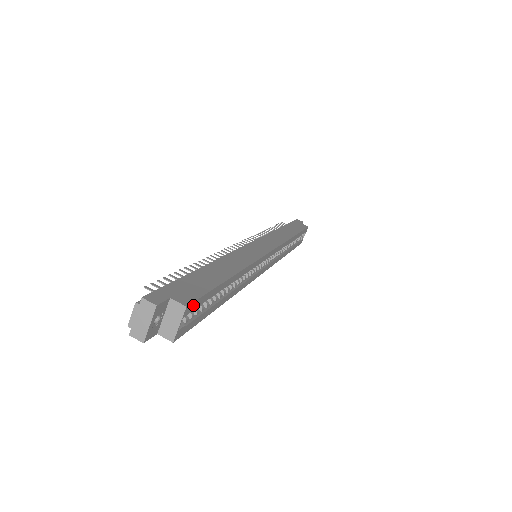
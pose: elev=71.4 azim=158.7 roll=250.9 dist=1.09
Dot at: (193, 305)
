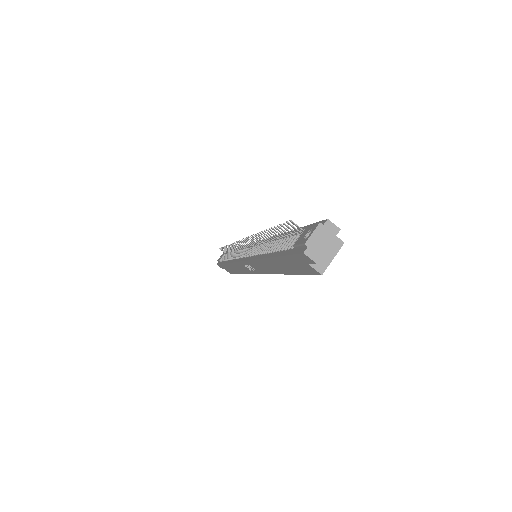
Dot at: occluded
